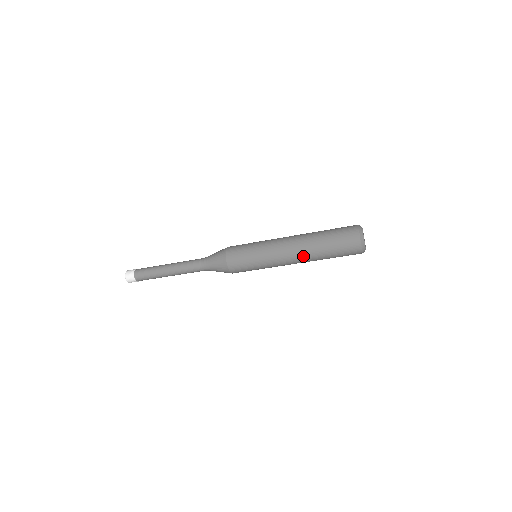
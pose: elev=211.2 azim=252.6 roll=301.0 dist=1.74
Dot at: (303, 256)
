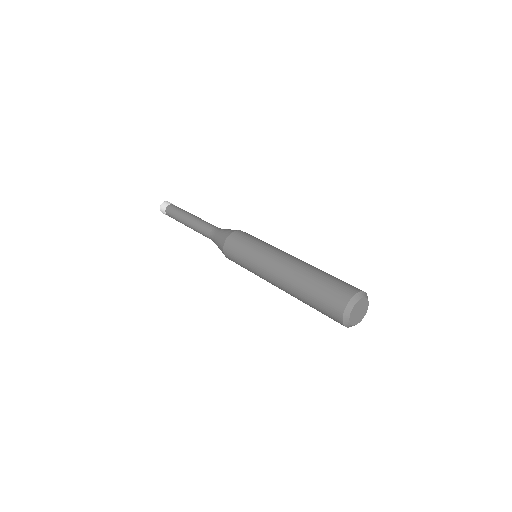
Dot at: (285, 286)
